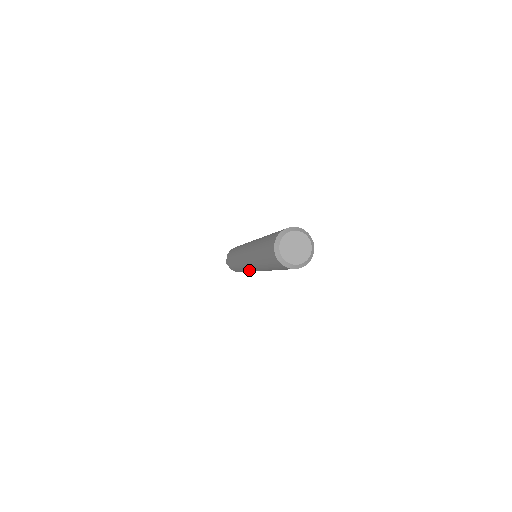
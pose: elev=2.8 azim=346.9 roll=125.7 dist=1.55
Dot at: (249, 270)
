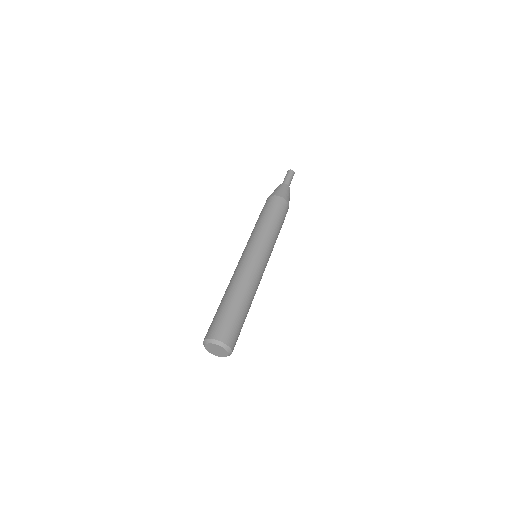
Dot at: occluded
